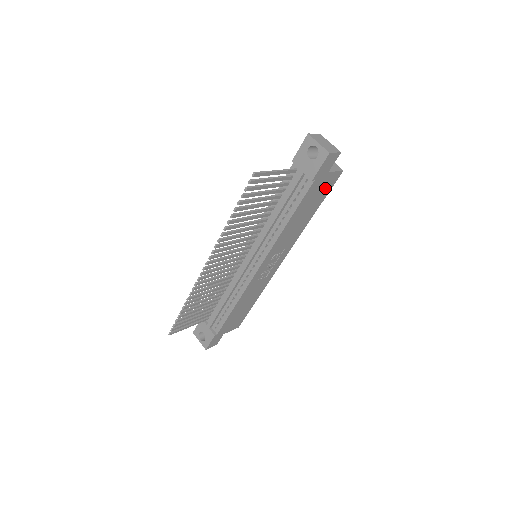
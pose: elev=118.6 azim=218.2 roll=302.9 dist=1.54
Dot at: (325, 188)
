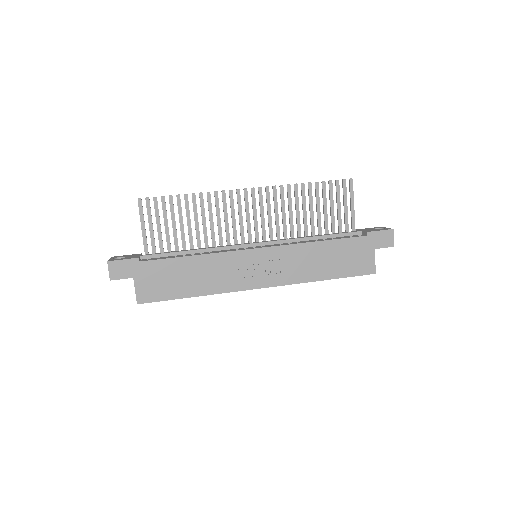
Dot at: (357, 265)
